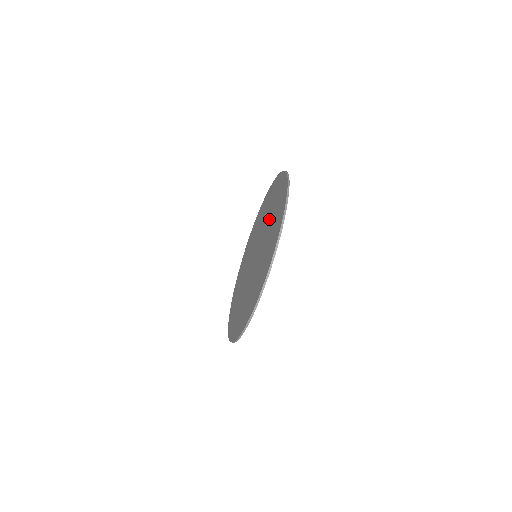
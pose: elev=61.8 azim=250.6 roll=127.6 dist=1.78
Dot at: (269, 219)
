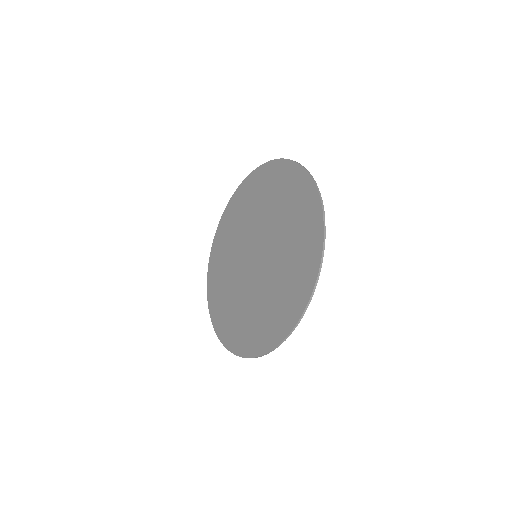
Dot at: (276, 278)
